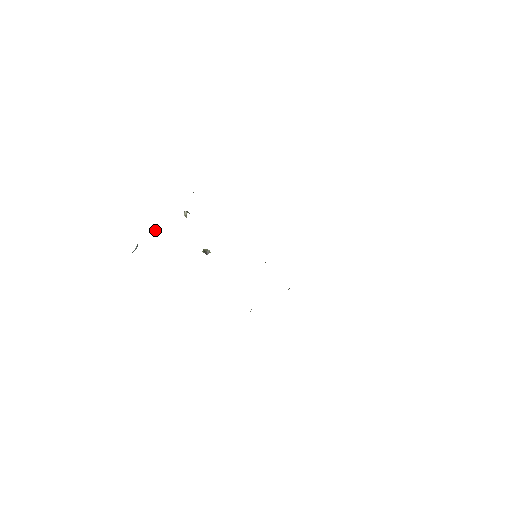
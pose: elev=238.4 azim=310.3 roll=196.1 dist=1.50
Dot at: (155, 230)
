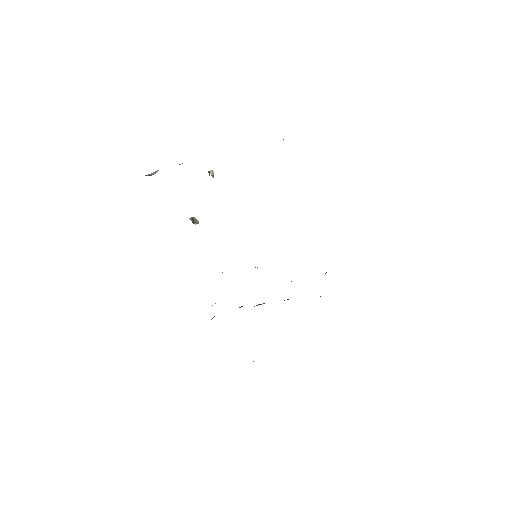
Dot at: occluded
